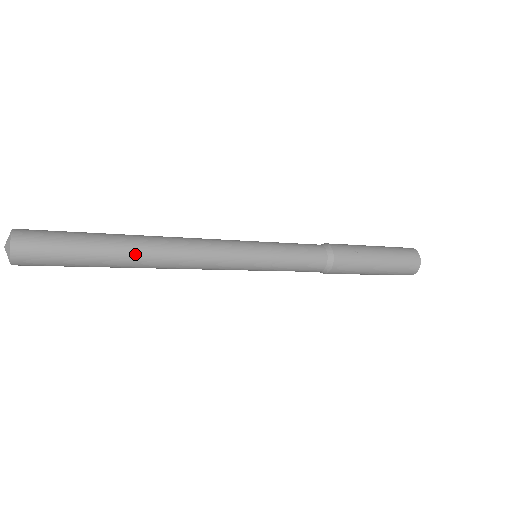
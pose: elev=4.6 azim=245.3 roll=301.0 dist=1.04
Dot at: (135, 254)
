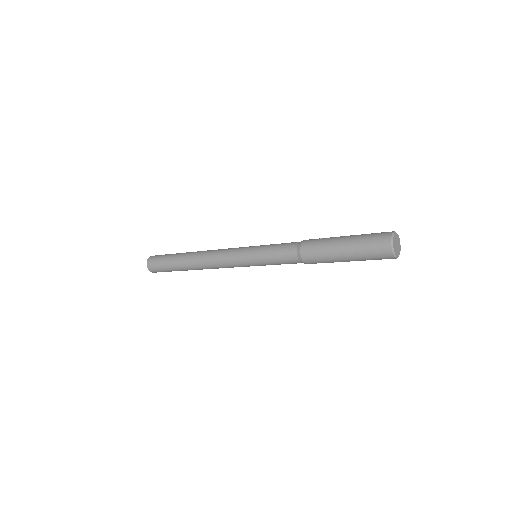
Dot at: (188, 256)
